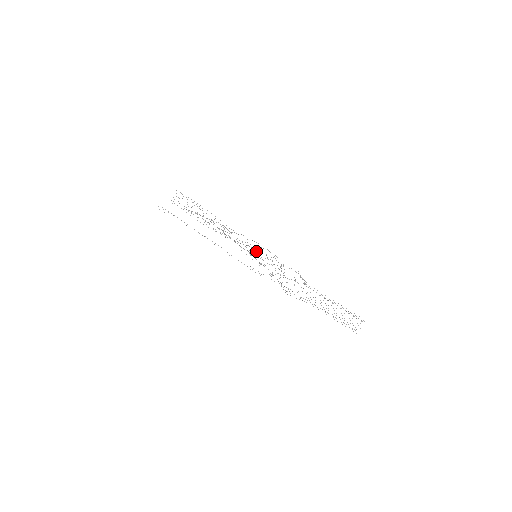
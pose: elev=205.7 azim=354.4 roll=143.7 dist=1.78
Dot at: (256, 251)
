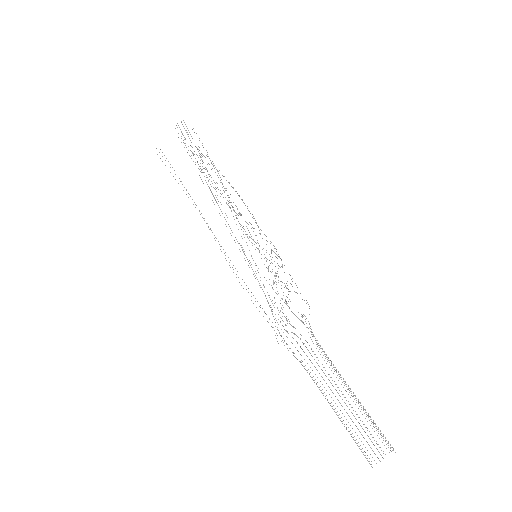
Dot at: occluded
